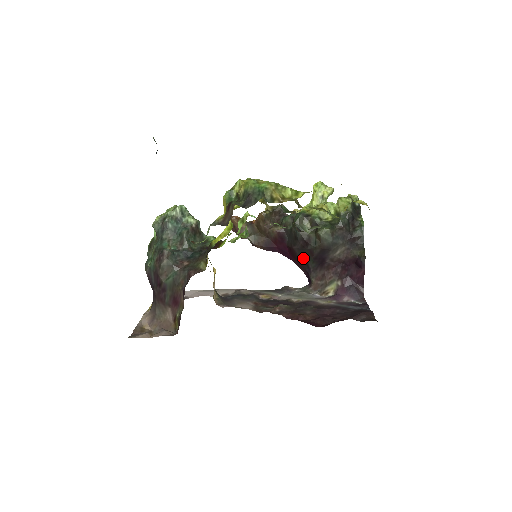
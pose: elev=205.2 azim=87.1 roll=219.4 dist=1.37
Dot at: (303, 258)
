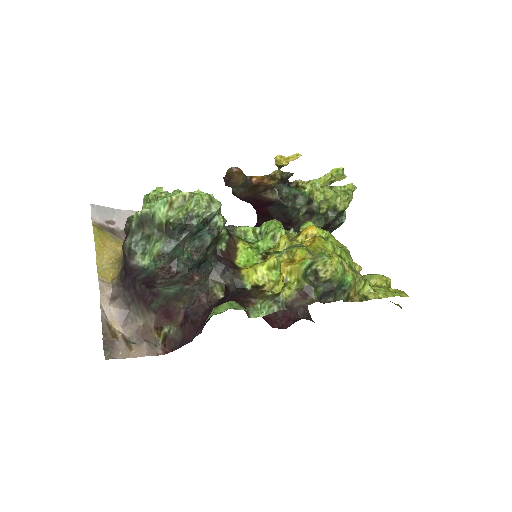
Dot at: occluded
